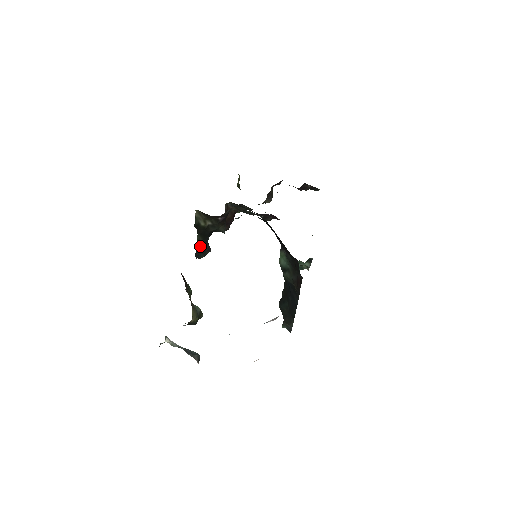
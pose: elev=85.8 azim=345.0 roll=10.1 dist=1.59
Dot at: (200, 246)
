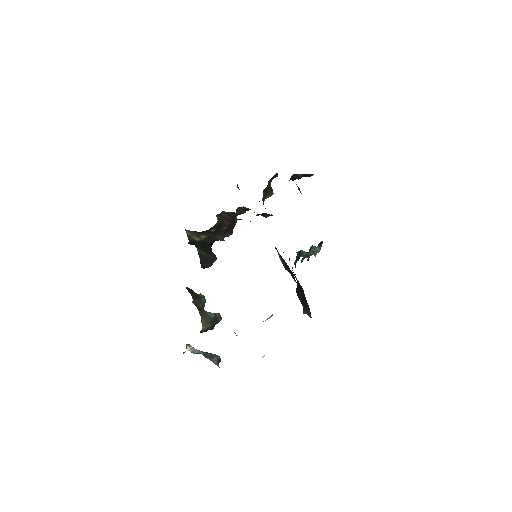
Dot at: (203, 258)
